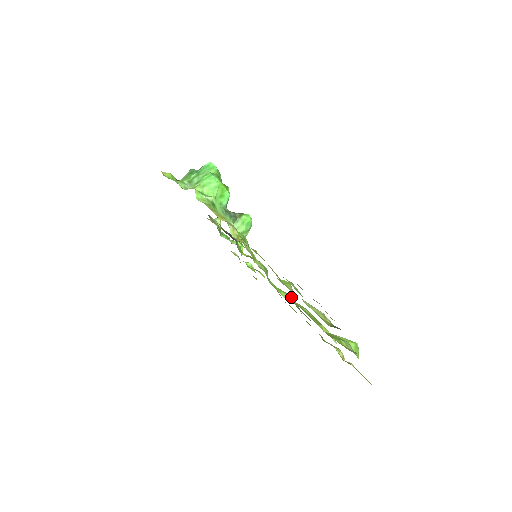
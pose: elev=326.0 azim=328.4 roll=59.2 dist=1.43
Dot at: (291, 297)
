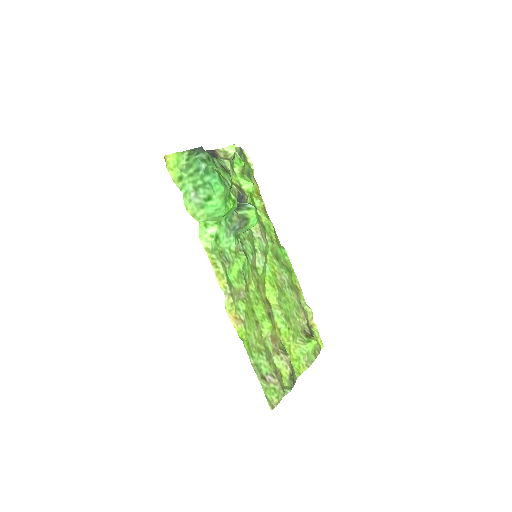
Dot at: (278, 298)
